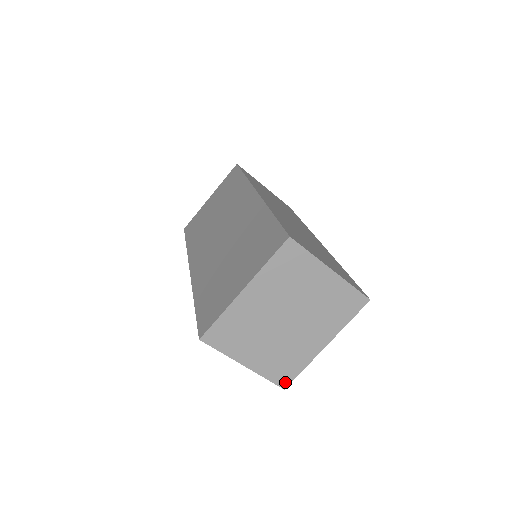
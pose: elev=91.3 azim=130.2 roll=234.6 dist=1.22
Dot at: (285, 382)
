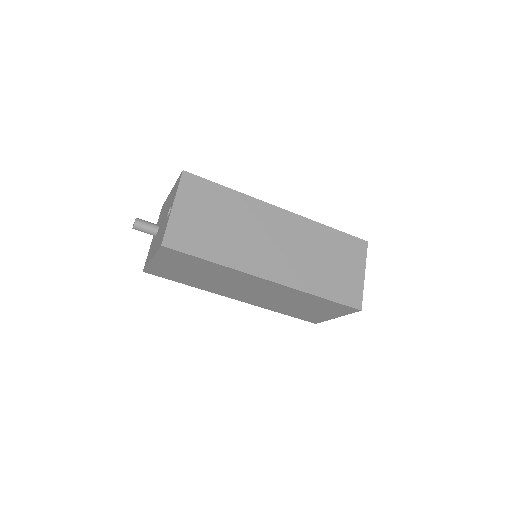
Dot at: occluded
